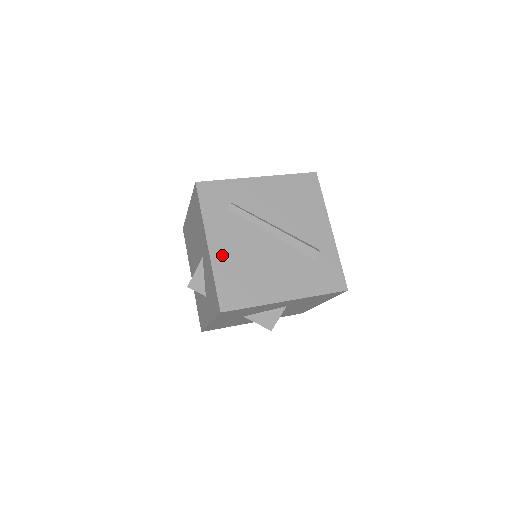
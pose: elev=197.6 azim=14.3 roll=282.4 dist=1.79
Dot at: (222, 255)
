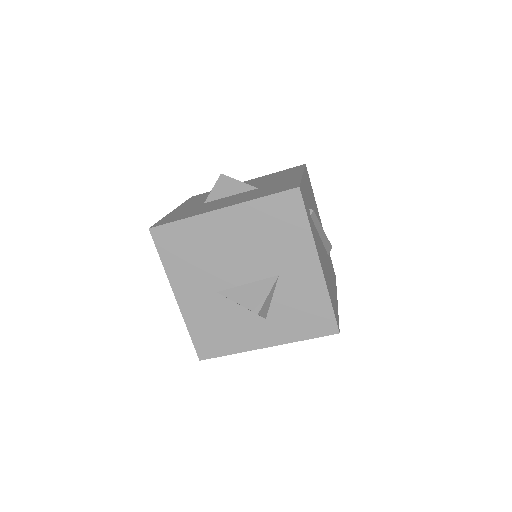
Dot at: (324, 272)
